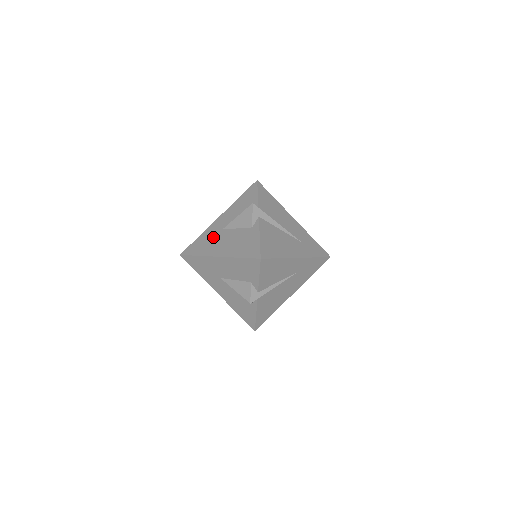
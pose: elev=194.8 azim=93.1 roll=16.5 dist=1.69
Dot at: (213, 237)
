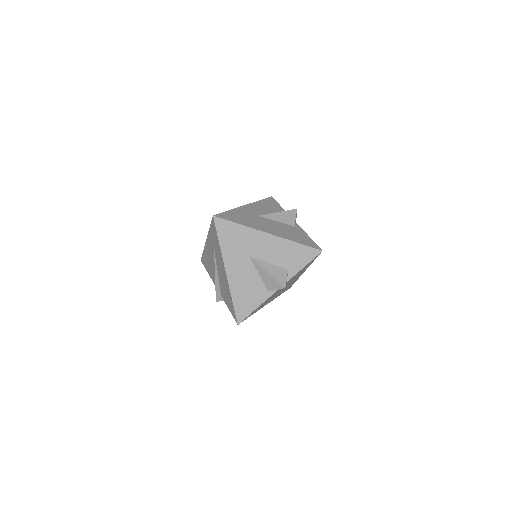
Dot at: (251, 217)
